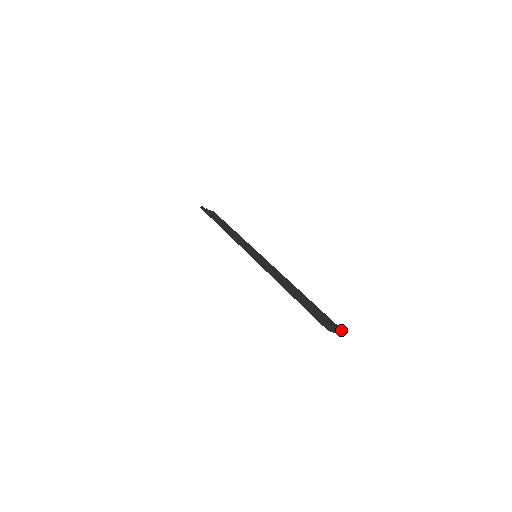
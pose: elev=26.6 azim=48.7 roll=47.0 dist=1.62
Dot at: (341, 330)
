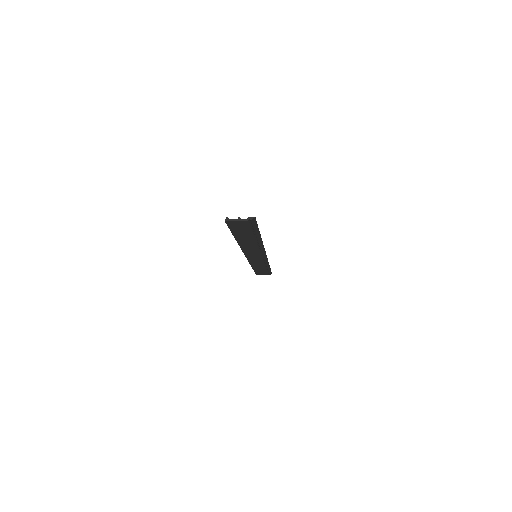
Dot at: (252, 218)
